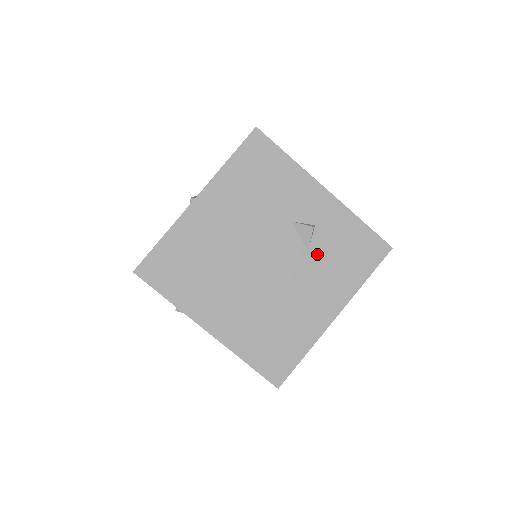
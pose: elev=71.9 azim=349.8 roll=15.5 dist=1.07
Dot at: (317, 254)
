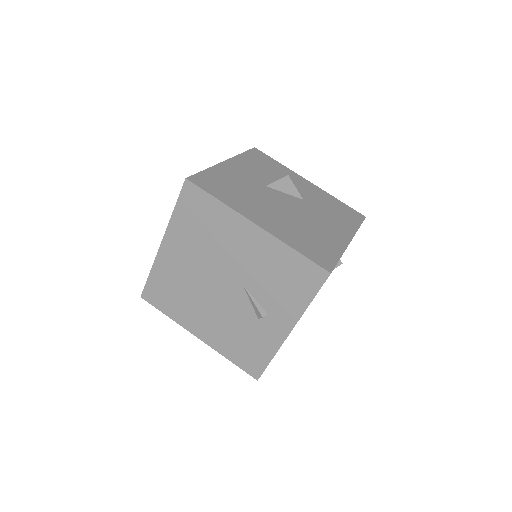
Dot at: occluded
